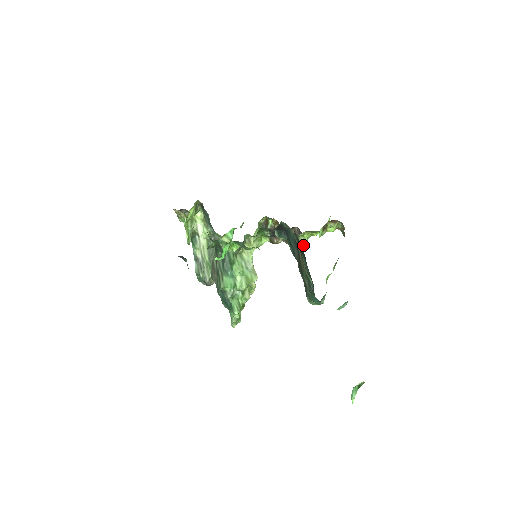
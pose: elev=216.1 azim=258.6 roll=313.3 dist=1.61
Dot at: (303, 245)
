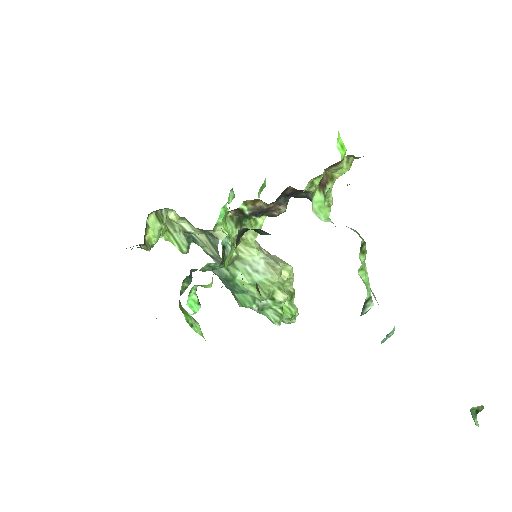
Dot at: occluded
